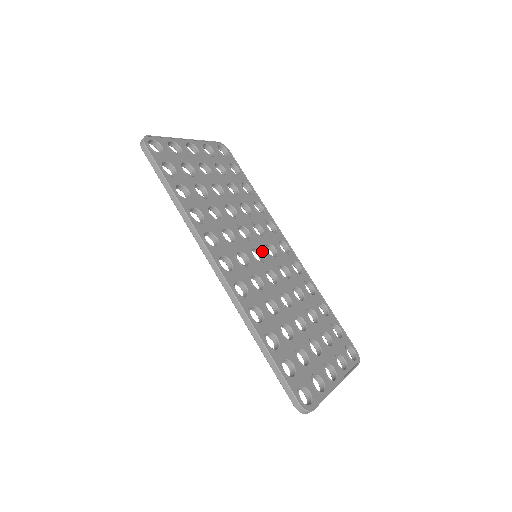
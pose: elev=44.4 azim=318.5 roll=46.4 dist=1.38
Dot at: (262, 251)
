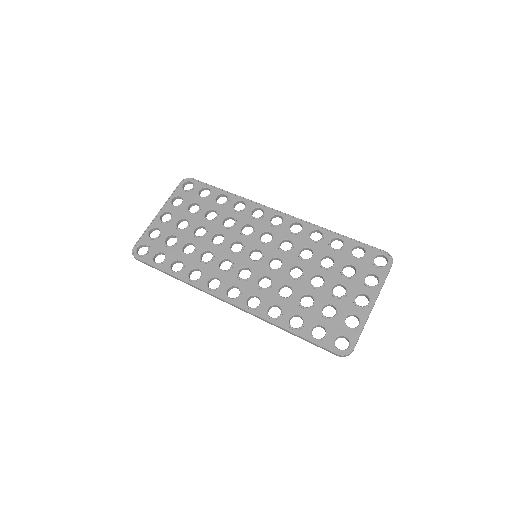
Dot at: (258, 248)
